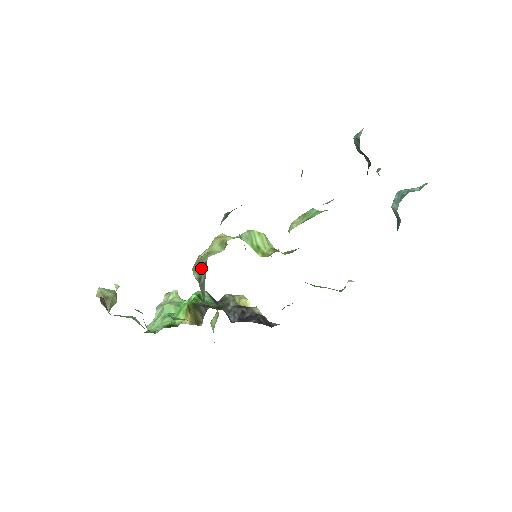
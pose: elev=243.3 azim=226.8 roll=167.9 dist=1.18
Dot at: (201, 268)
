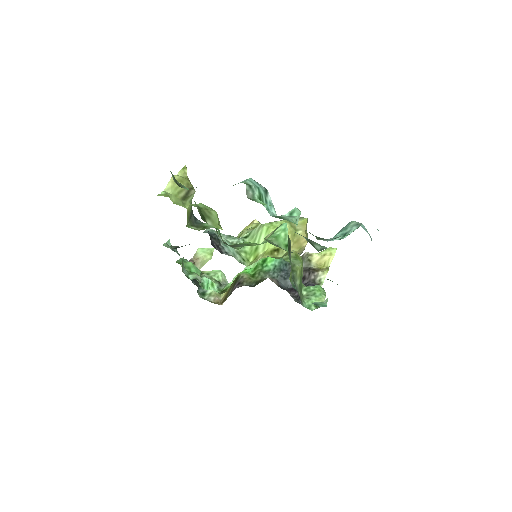
Dot at: occluded
